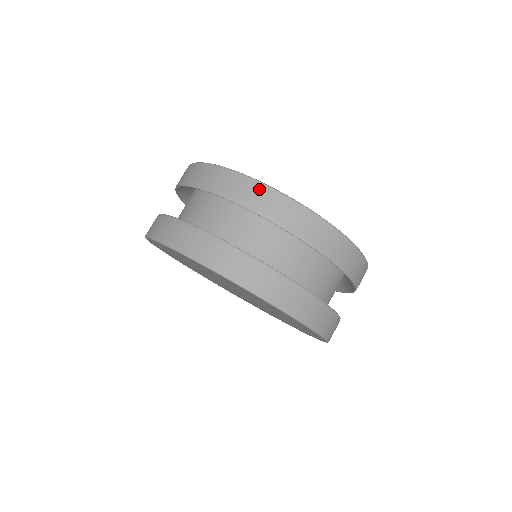
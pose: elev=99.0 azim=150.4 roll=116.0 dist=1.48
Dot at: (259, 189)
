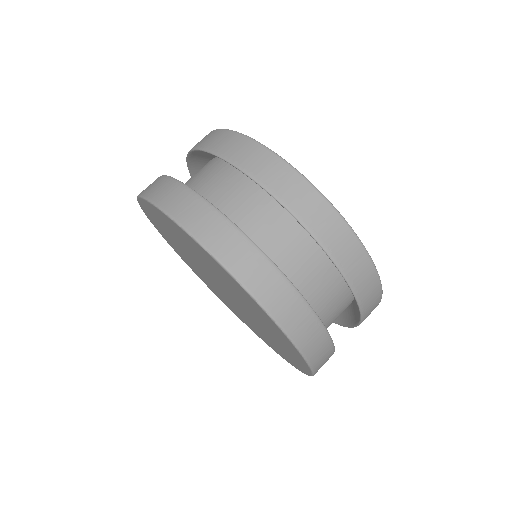
Dot at: (340, 227)
